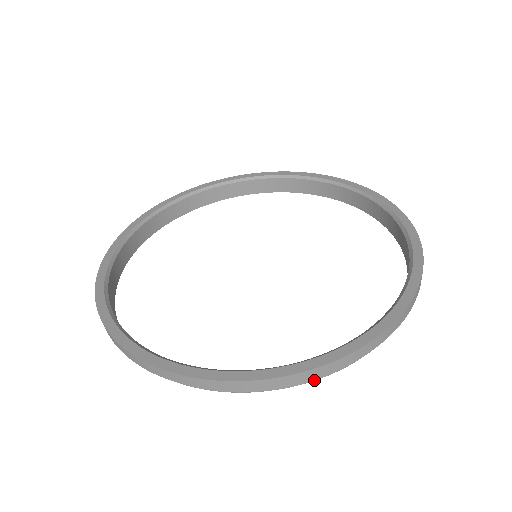
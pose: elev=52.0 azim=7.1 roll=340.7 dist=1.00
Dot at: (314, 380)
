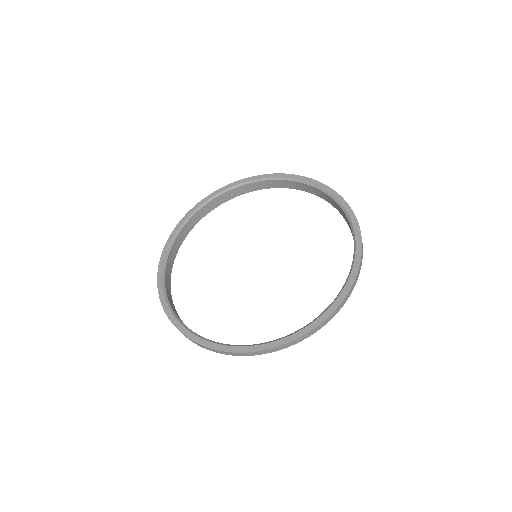
Dot at: occluded
